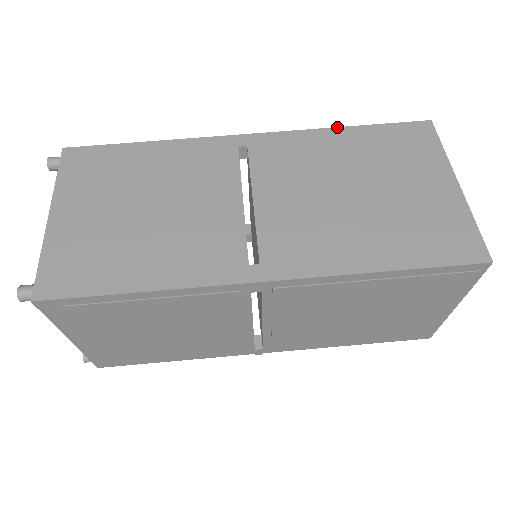
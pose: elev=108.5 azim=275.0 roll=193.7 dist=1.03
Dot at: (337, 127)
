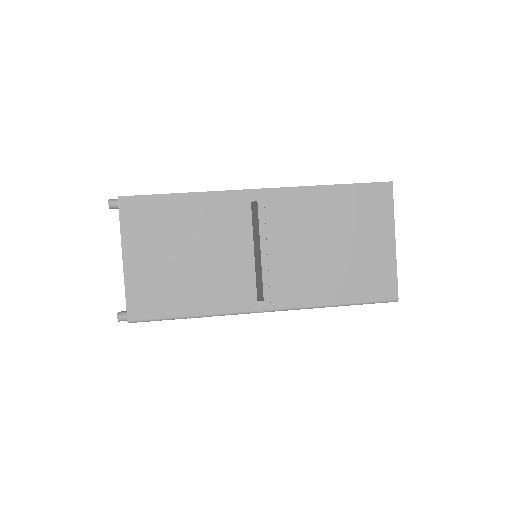
Dot at: occluded
